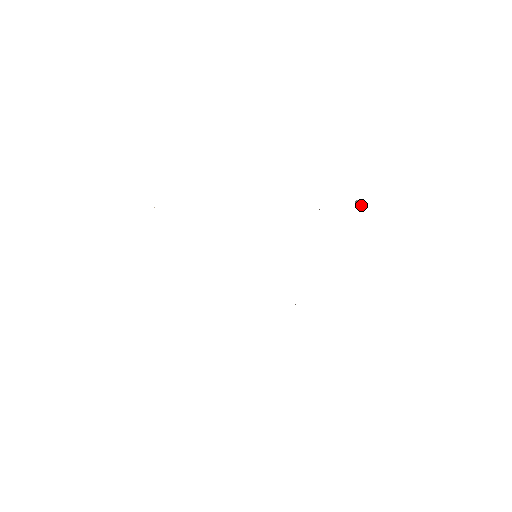
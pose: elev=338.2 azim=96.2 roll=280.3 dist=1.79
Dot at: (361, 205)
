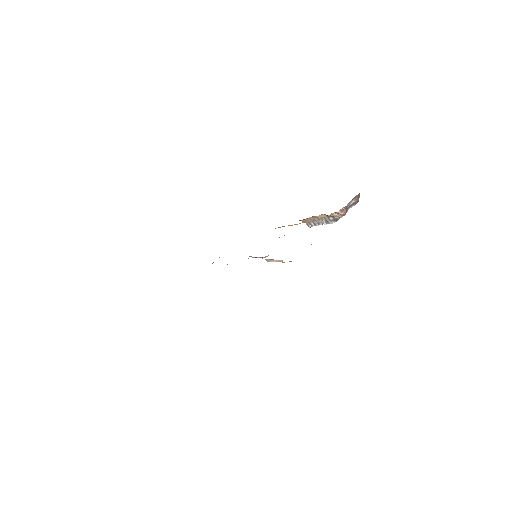
Dot at: occluded
